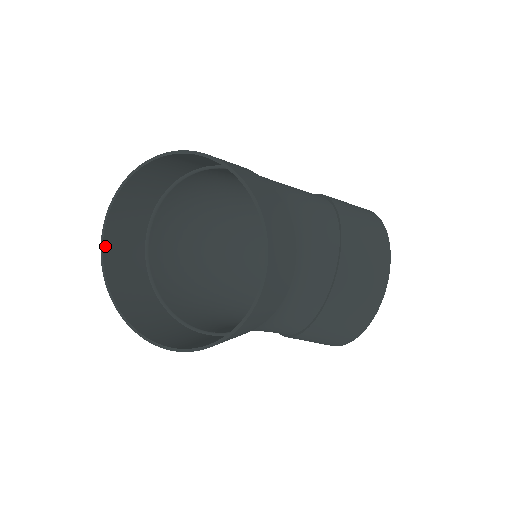
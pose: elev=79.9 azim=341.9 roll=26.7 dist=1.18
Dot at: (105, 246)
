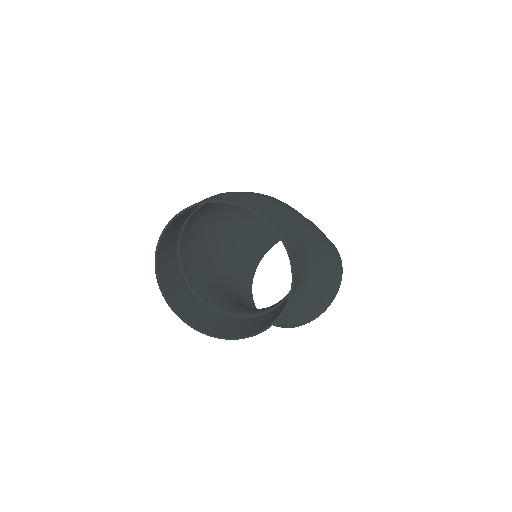
Dot at: (171, 223)
